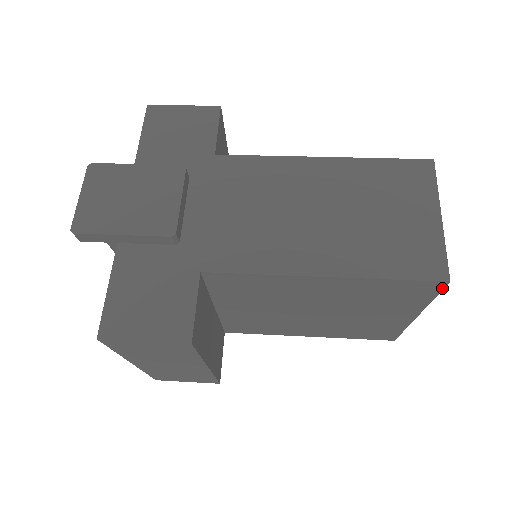
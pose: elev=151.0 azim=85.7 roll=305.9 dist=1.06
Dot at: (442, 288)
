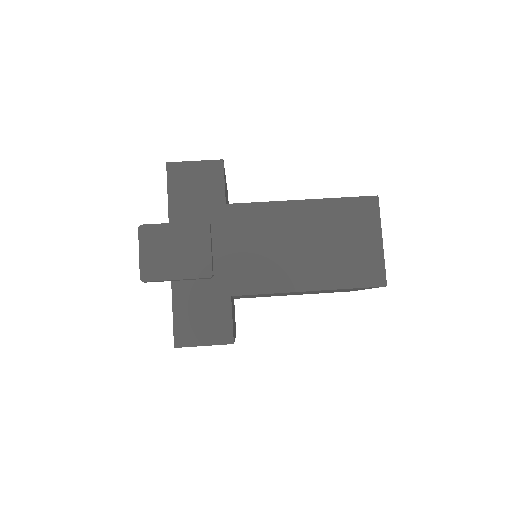
Dot at: occluded
